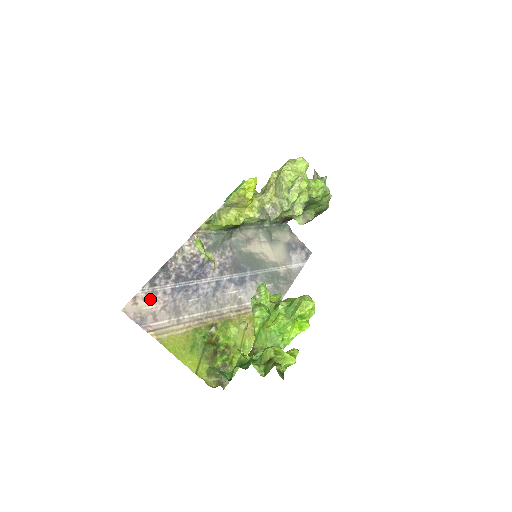
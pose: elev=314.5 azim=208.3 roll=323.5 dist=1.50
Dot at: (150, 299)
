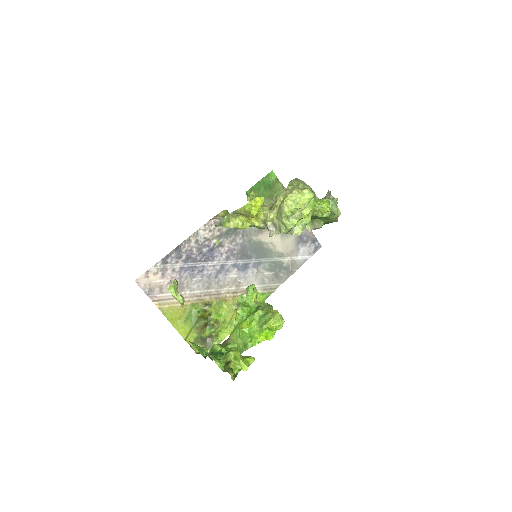
Dot at: (160, 274)
